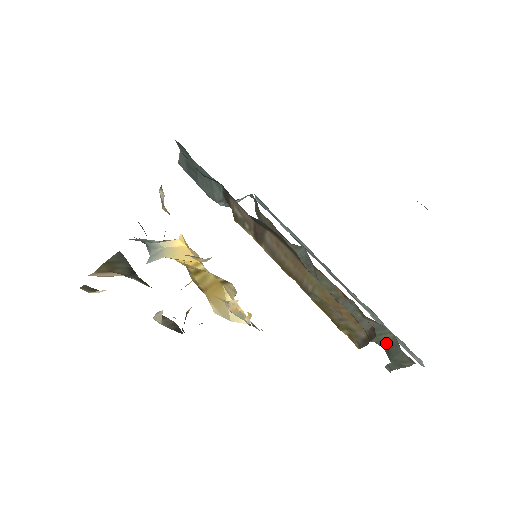
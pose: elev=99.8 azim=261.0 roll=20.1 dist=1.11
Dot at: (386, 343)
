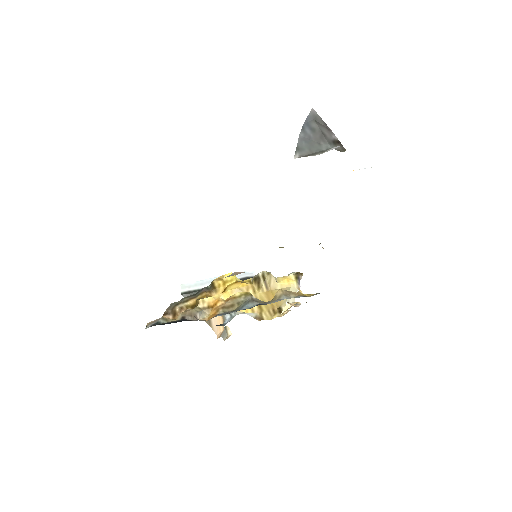
Dot at: occluded
